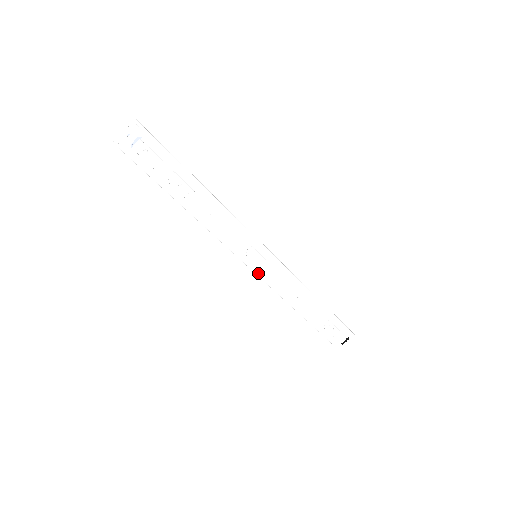
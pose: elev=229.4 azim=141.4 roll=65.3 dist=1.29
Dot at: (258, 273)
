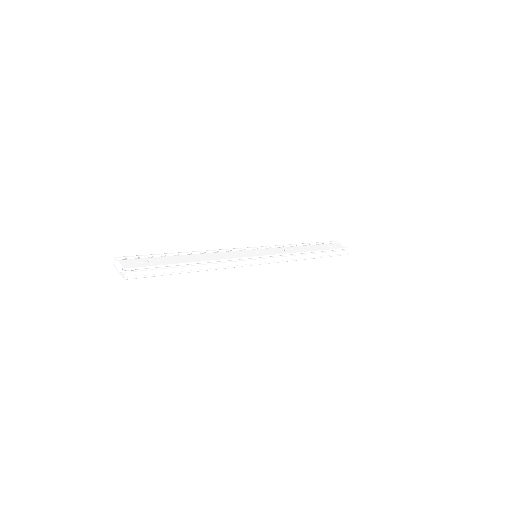
Dot at: occluded
